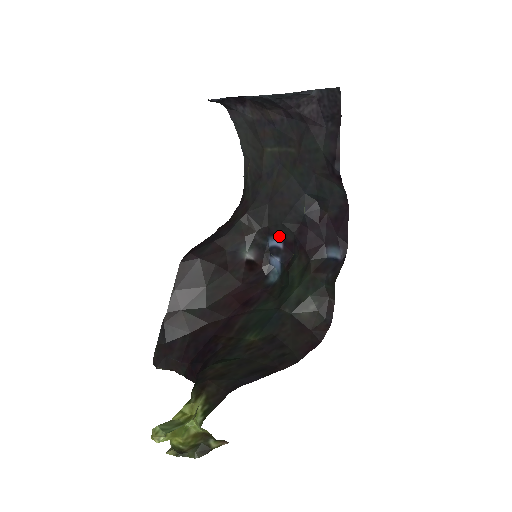
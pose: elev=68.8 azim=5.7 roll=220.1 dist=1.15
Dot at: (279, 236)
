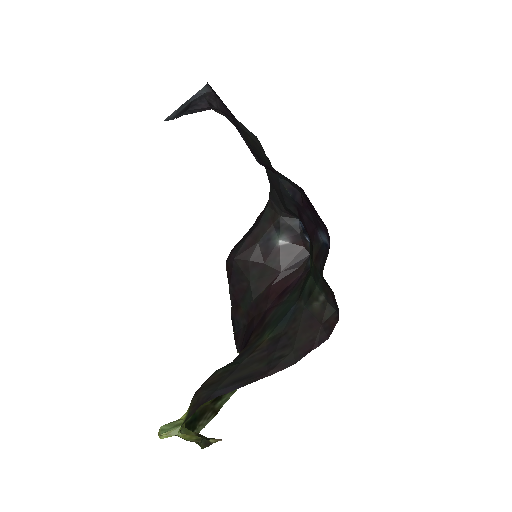
Dot at: (297, 217)
